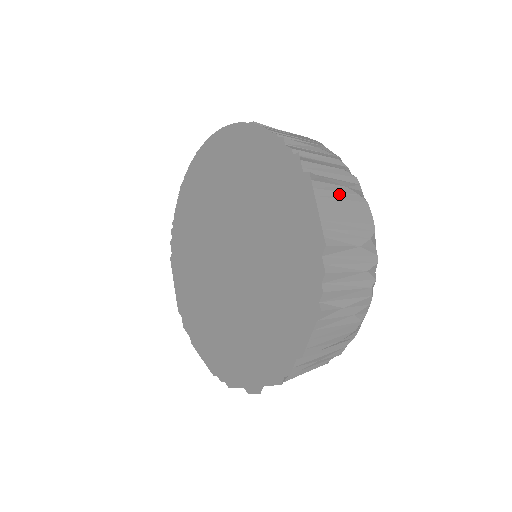
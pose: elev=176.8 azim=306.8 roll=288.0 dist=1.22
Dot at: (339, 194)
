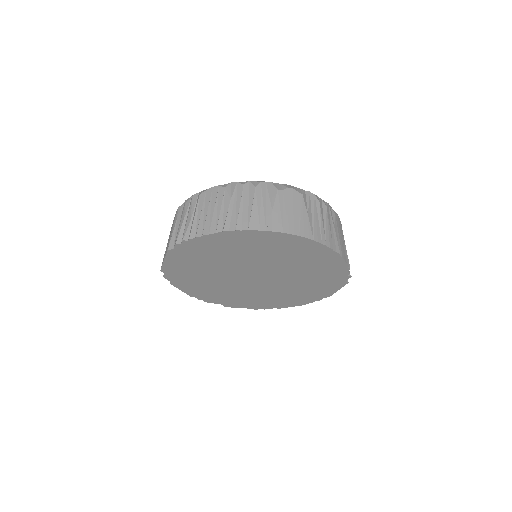
Dot at: occluded
